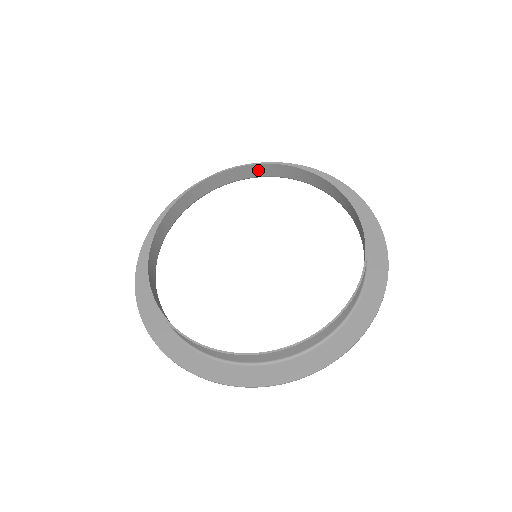
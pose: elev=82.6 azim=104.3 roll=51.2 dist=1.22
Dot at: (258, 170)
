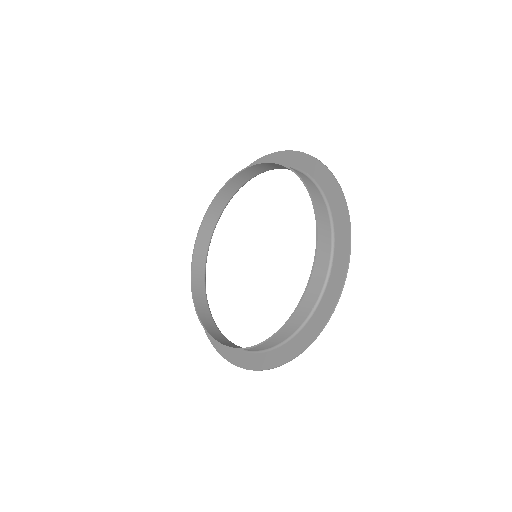
Dot at: (234, 184)
